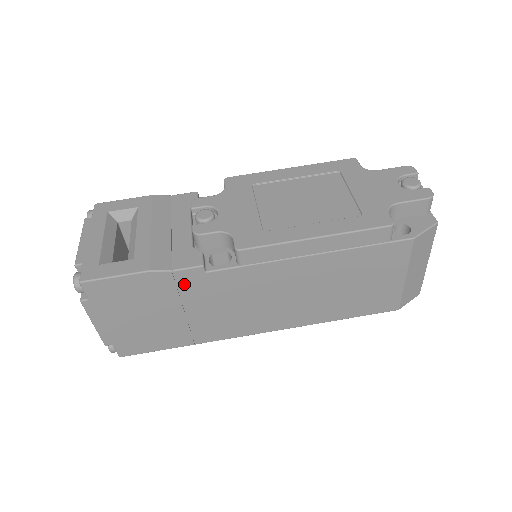
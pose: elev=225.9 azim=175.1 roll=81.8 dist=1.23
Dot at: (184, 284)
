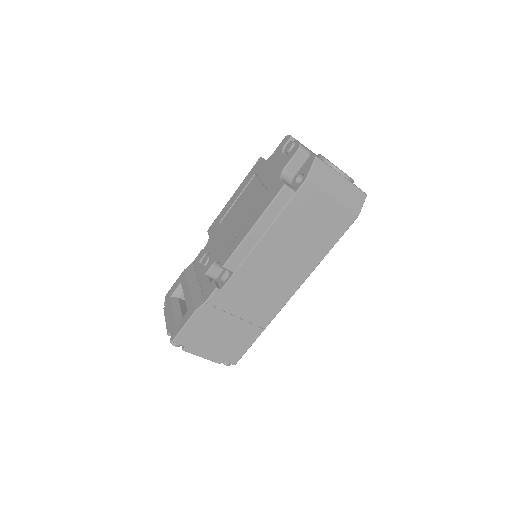
Dot at: (218, 304)
